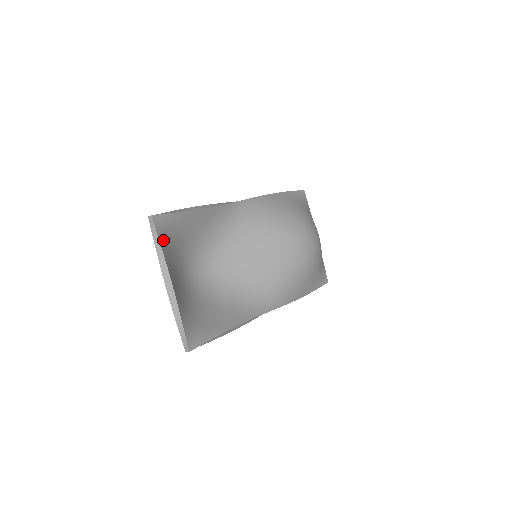
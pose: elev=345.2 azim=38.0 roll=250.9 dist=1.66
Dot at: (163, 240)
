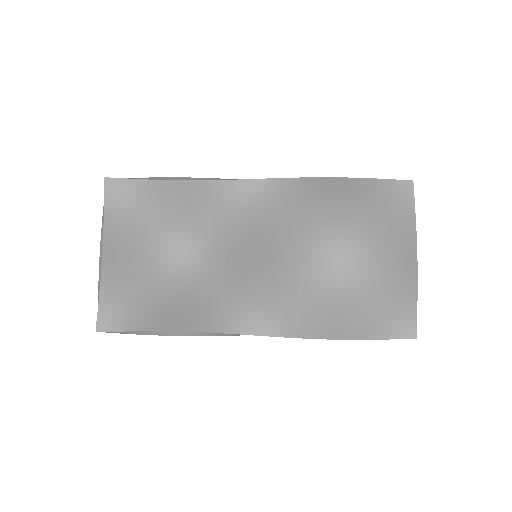
Dot at: (114, 206)
